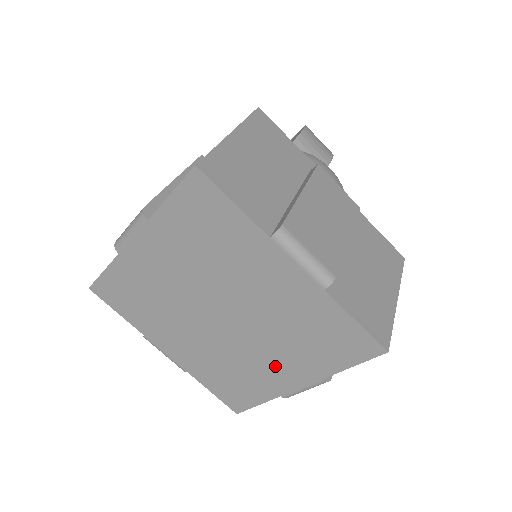
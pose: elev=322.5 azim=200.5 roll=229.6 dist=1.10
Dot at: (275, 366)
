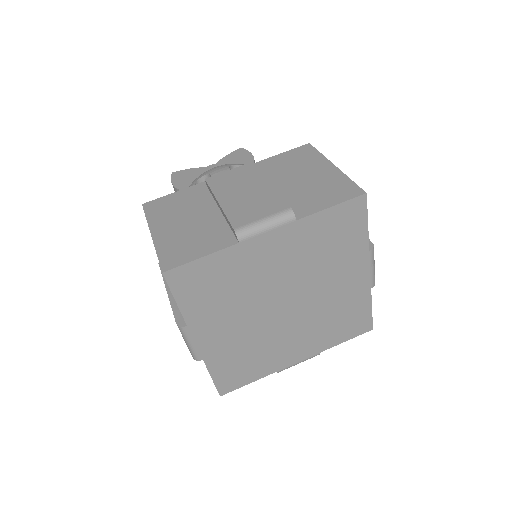
Dot at: (294, 346)
